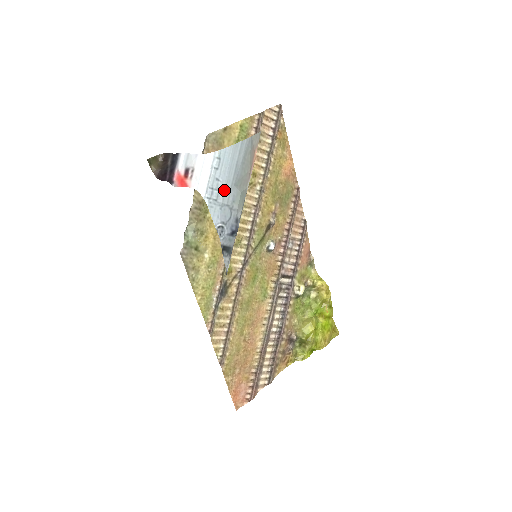
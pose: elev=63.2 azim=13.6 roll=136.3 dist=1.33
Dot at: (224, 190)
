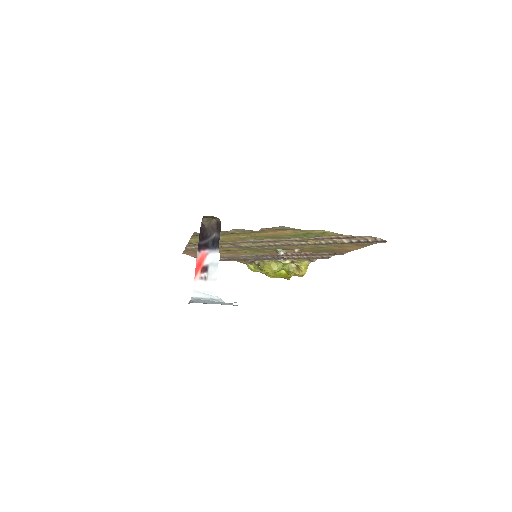
Dot at: (211, 303)
